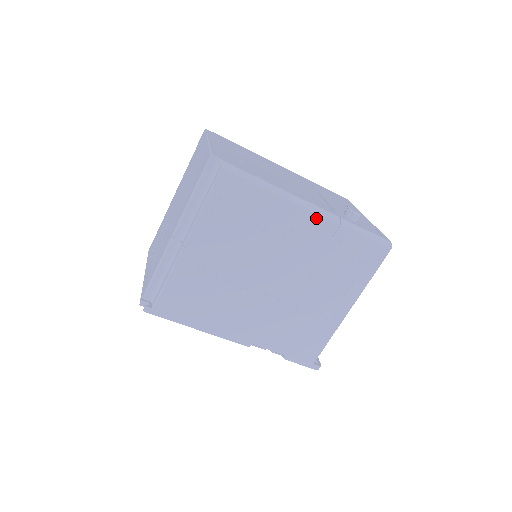
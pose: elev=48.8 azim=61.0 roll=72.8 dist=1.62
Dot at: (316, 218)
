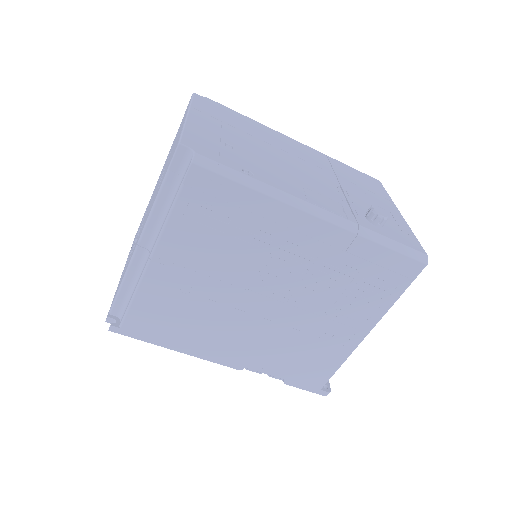
Dot at: (324, 227)
